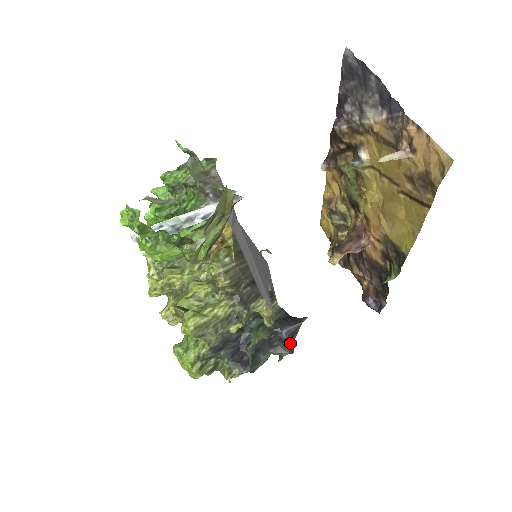
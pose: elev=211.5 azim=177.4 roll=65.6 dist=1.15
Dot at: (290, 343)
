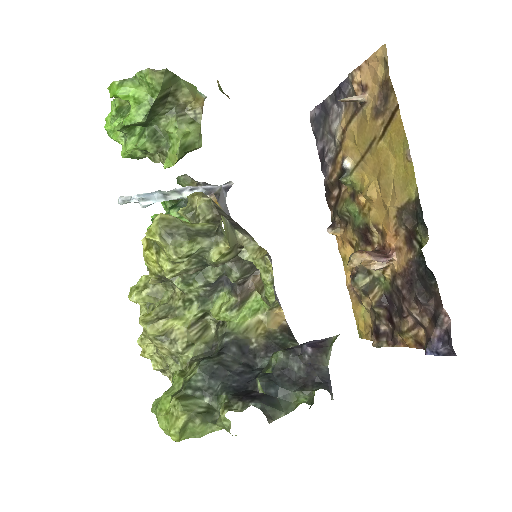
Dot at: (321, 375)
